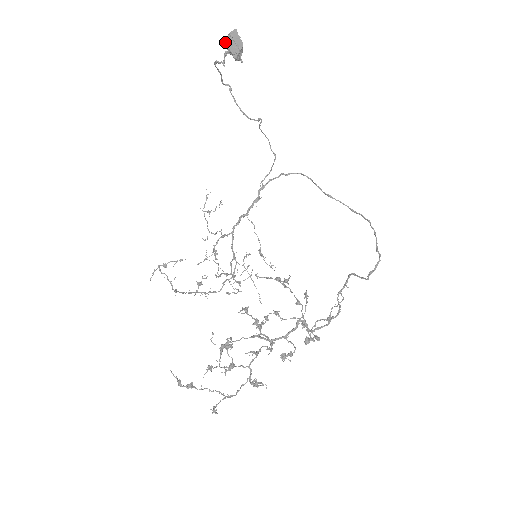
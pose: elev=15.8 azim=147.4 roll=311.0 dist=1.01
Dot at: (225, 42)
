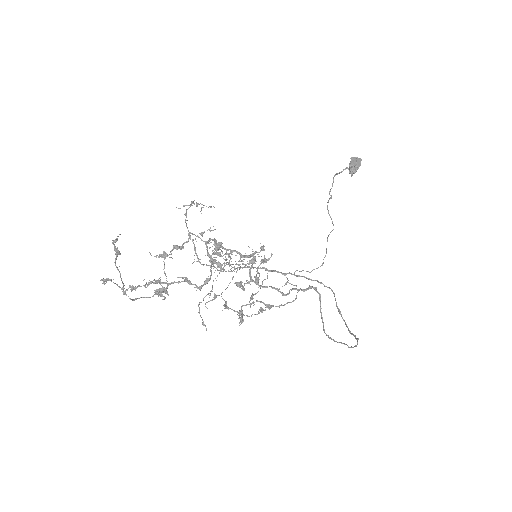
Dot at: occluded
